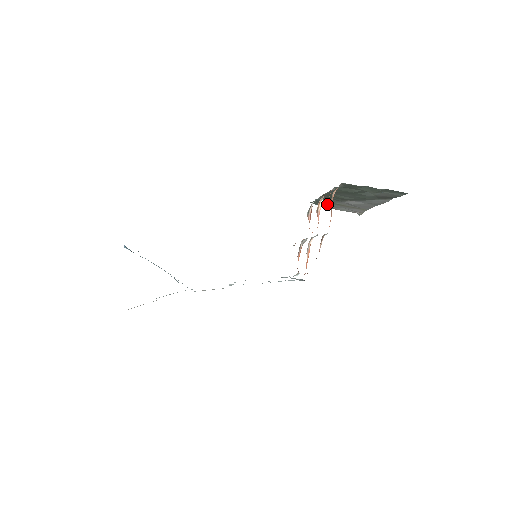
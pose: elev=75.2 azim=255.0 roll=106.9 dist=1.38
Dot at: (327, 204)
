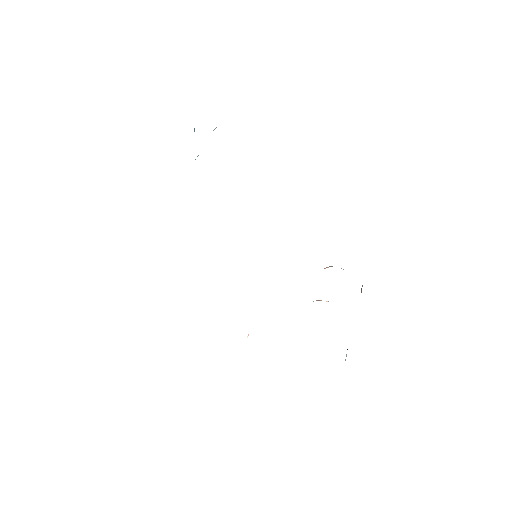
Dot at: occluded
